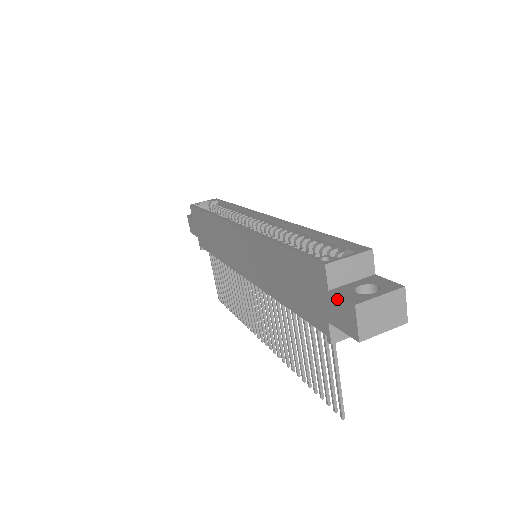
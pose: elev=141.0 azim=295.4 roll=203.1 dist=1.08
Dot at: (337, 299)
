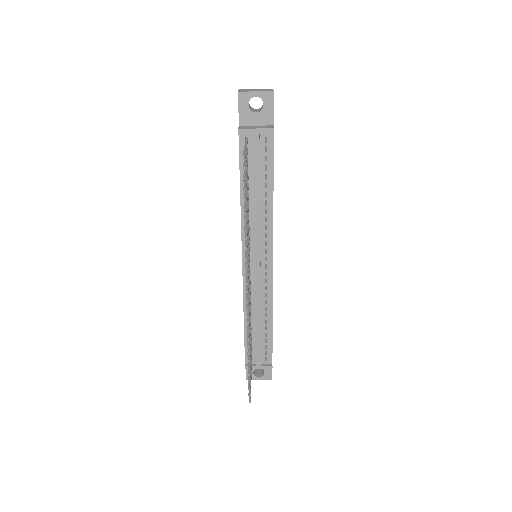
Dot at: occluded
